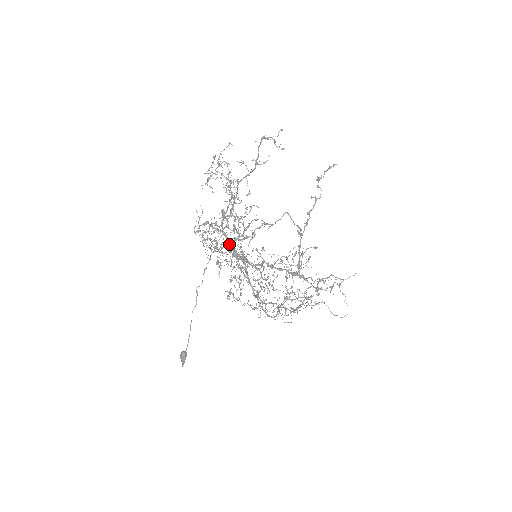
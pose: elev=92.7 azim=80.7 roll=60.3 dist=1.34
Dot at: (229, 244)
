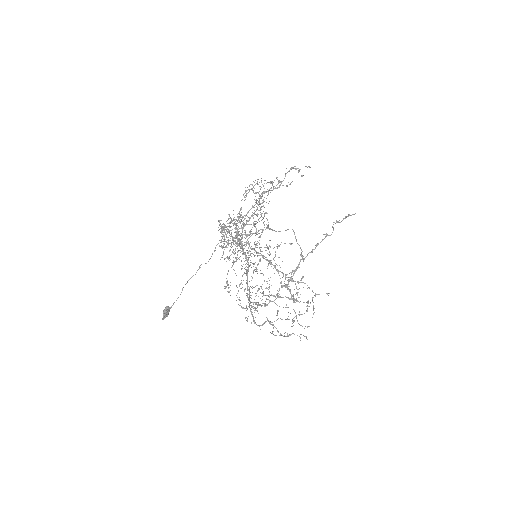
Dot at: (240, 241)
